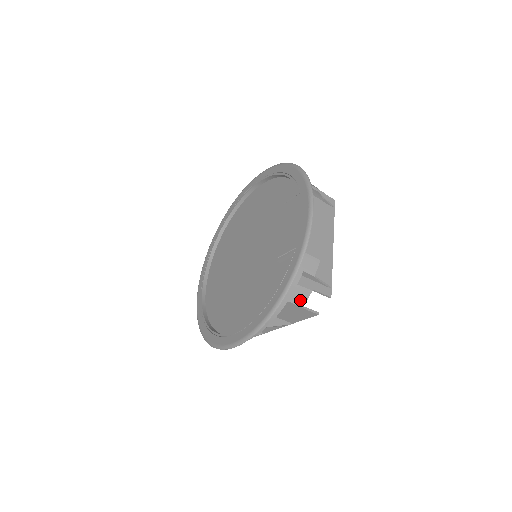
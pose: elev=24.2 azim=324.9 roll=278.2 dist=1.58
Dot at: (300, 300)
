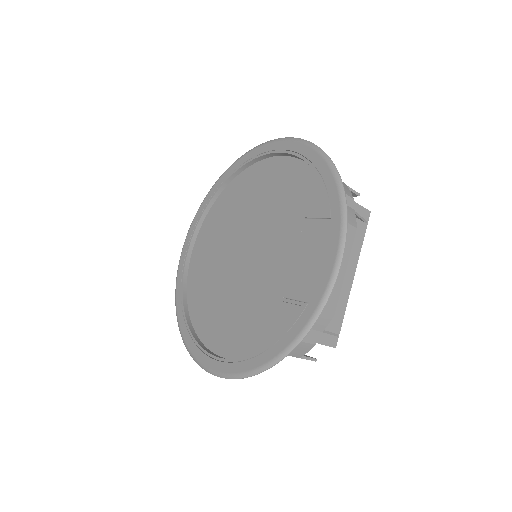
Dot at: (299, 353)
